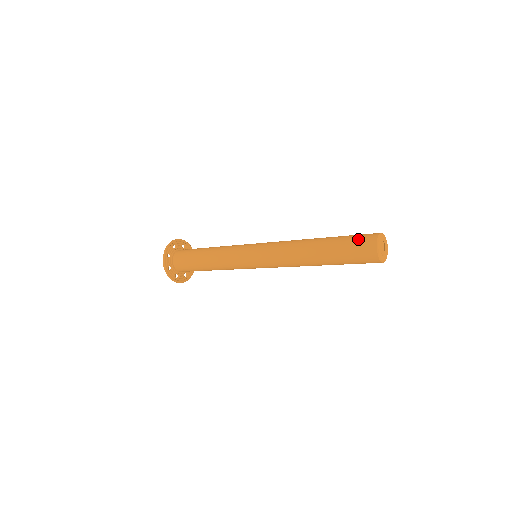
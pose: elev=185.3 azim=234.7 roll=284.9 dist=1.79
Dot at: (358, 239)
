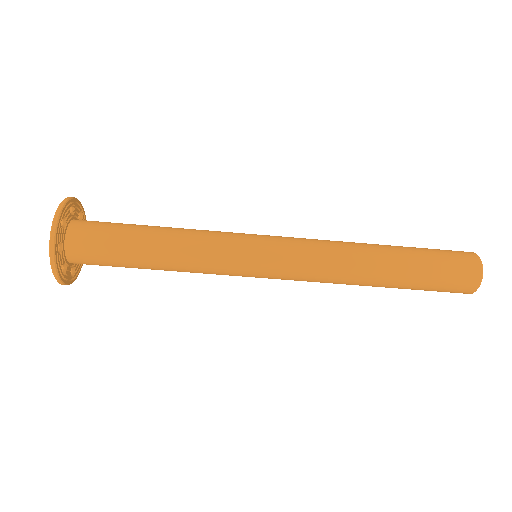
Dot at: occluded
